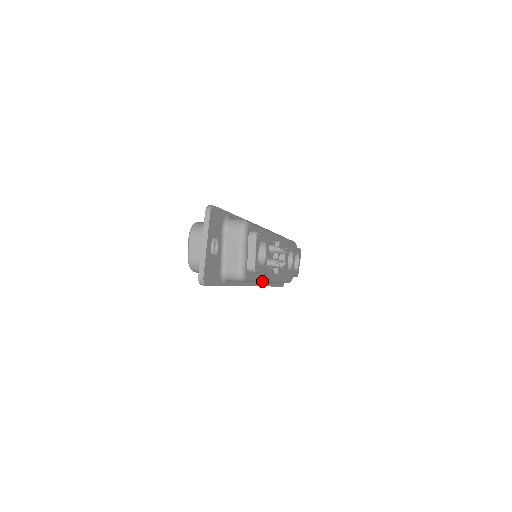
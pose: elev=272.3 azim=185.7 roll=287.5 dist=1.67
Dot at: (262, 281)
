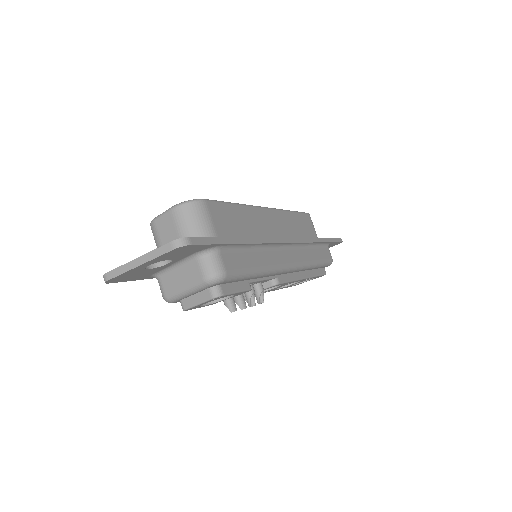
Dot at: occluded
